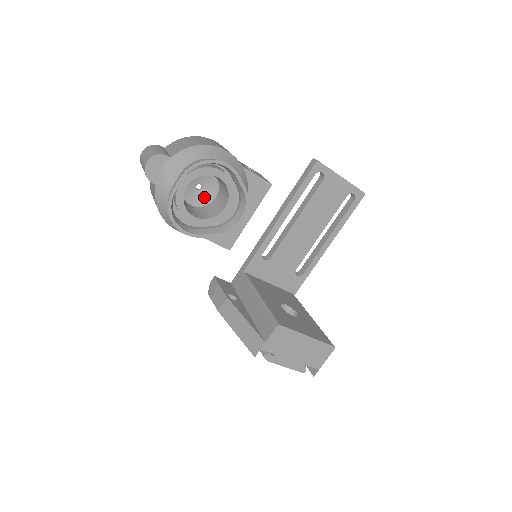
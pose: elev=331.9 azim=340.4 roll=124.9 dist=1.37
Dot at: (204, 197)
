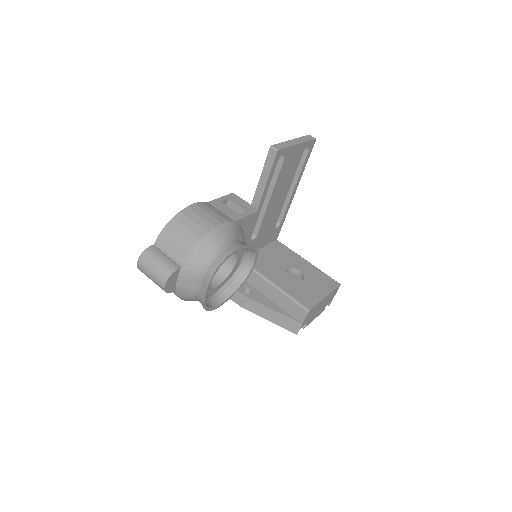
Dot at: occluded
